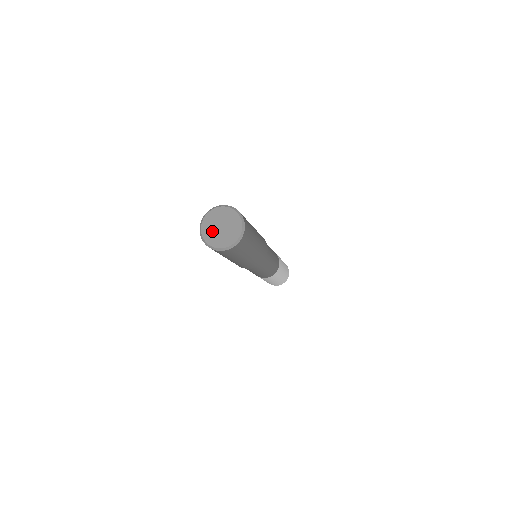
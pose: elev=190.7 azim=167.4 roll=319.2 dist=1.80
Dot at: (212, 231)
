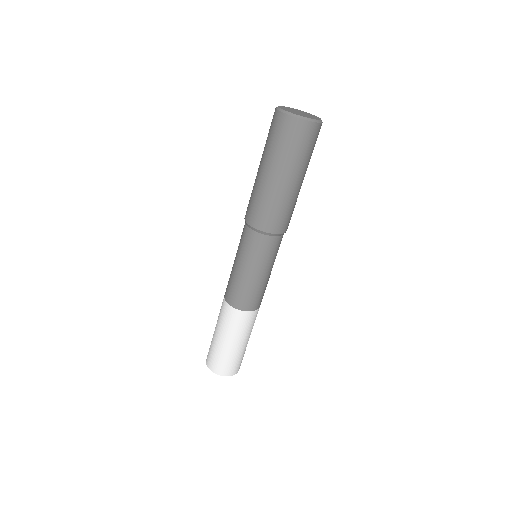
Dot at: (290, 110)
